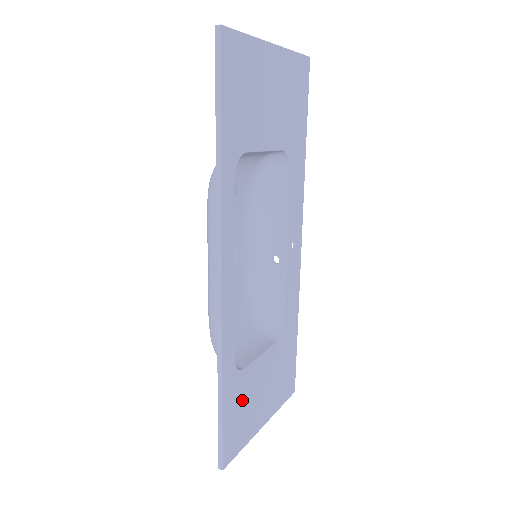
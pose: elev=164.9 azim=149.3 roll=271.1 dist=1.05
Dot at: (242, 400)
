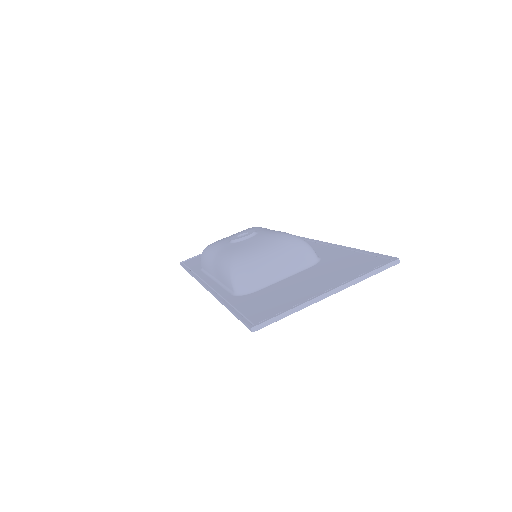
Dot at: occluded
